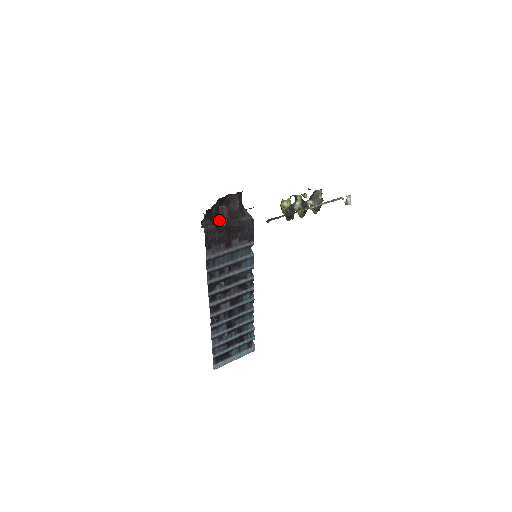
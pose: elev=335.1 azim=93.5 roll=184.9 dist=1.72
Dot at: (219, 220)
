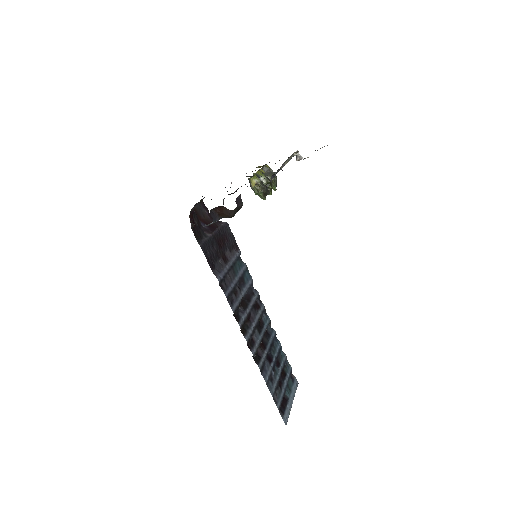
Dot at: (204, 233)
